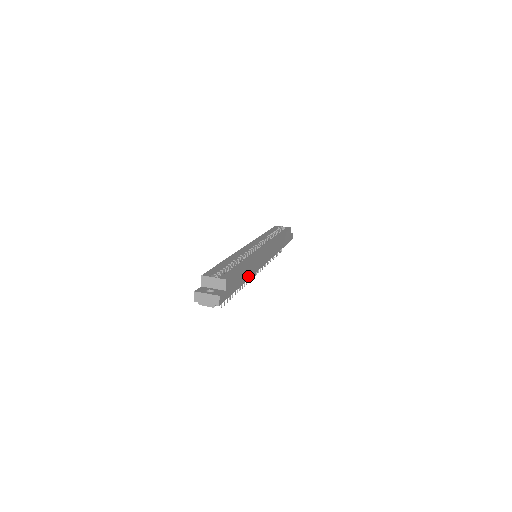
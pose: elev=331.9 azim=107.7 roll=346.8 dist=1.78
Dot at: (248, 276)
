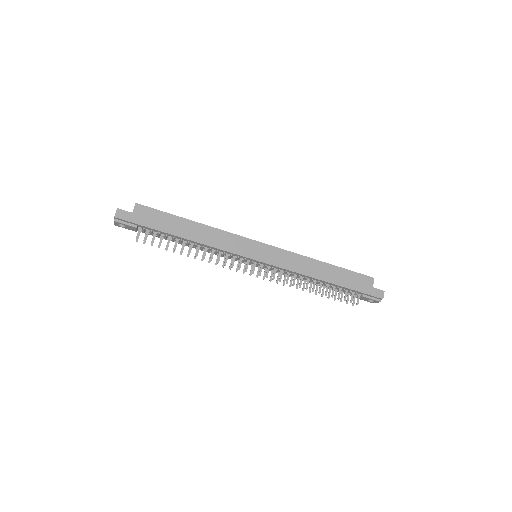
Dot at: (198, 239)
